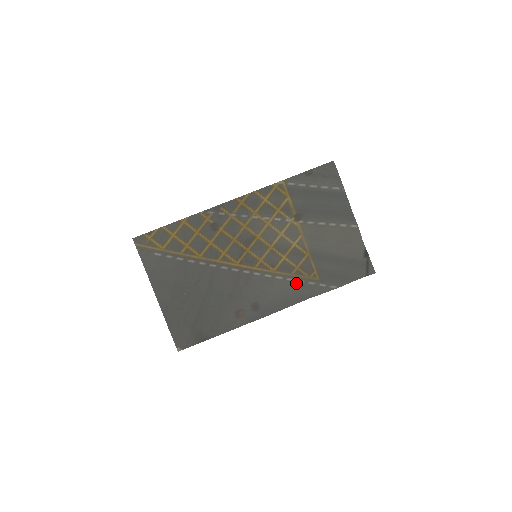
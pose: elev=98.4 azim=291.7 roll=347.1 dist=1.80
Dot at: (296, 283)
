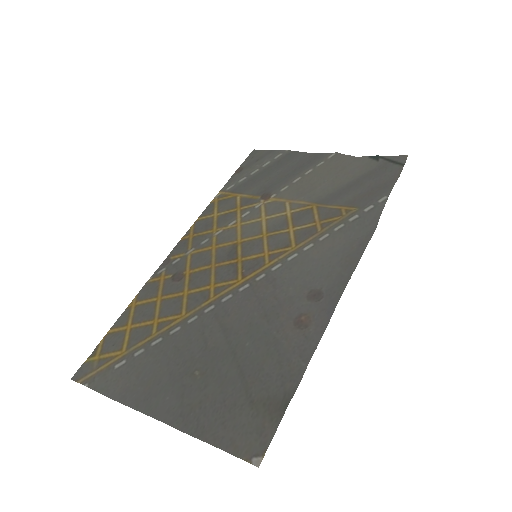
Dot at: (335, 233)
